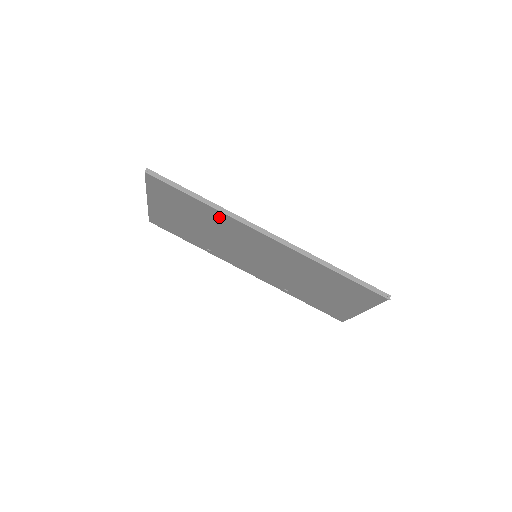
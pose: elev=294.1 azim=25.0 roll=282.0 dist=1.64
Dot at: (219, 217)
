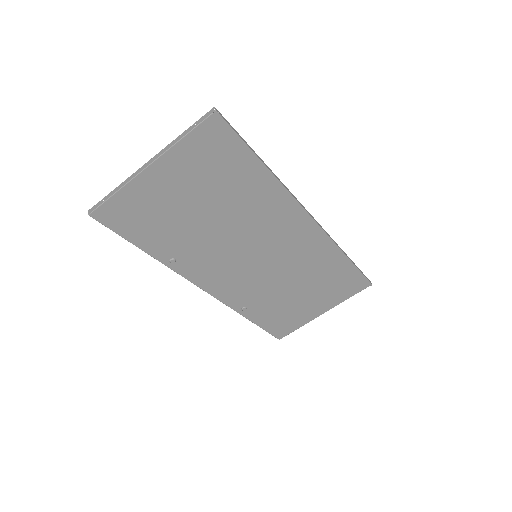
Dot at: (268, 193)
